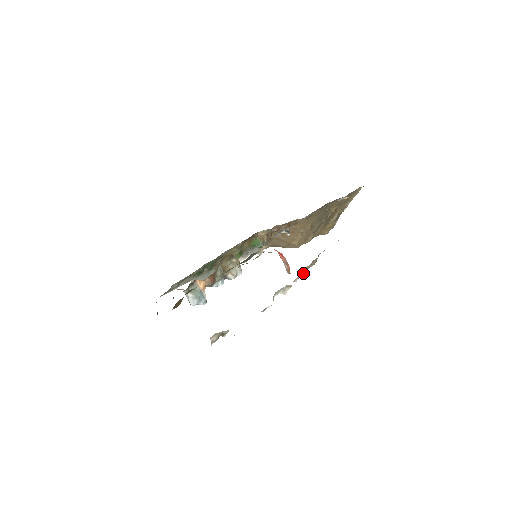
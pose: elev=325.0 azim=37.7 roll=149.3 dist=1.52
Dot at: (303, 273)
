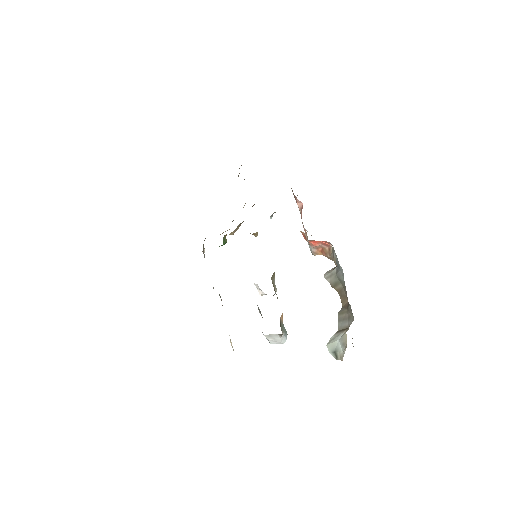
Dot at: occluded
